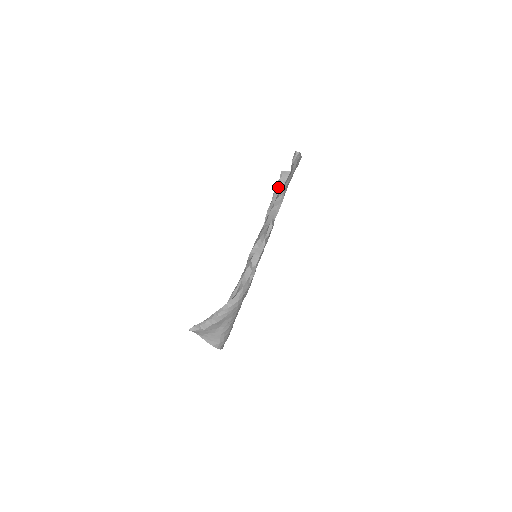
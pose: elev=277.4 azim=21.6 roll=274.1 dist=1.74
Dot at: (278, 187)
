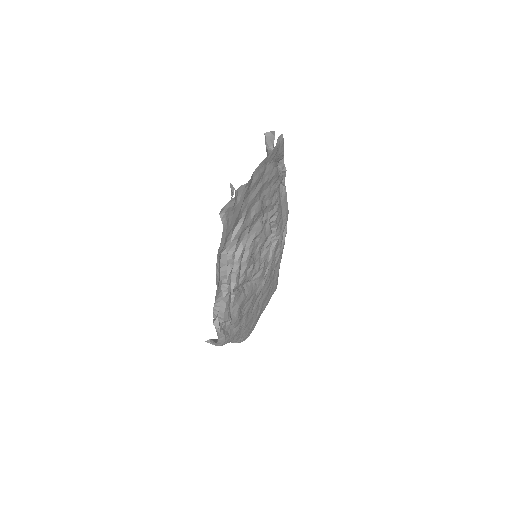
Dot at: (268, 154)
